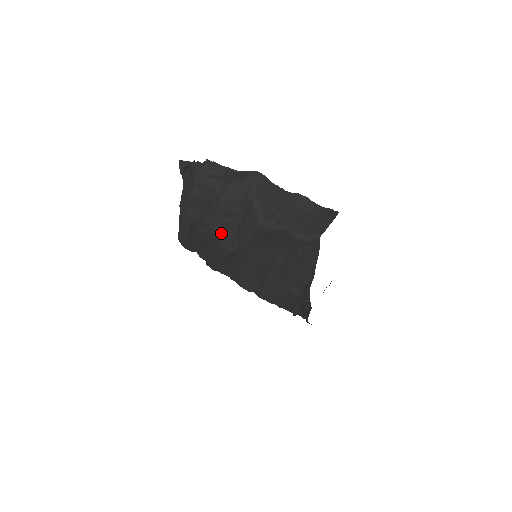
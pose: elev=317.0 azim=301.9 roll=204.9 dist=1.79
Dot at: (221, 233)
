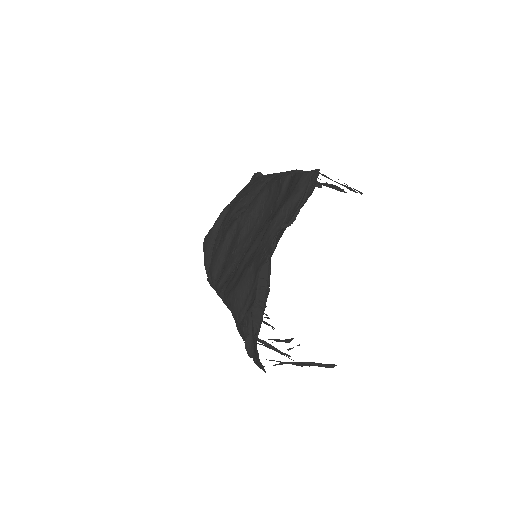
Dot at: (240, 208)
